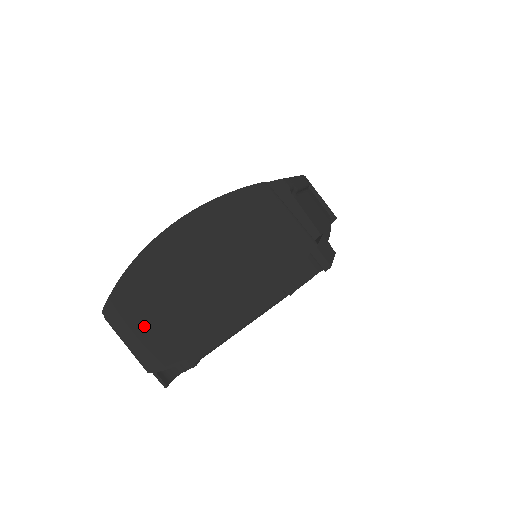
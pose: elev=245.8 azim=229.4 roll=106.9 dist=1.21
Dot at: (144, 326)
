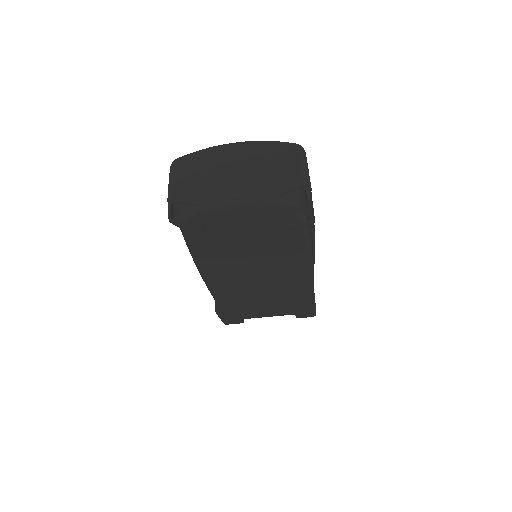
Dot at: (189, 176)
